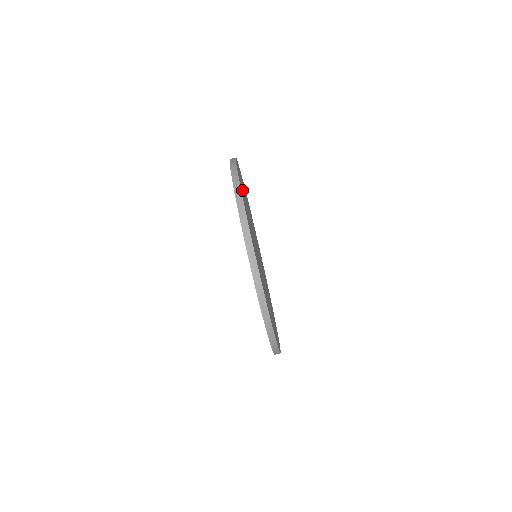
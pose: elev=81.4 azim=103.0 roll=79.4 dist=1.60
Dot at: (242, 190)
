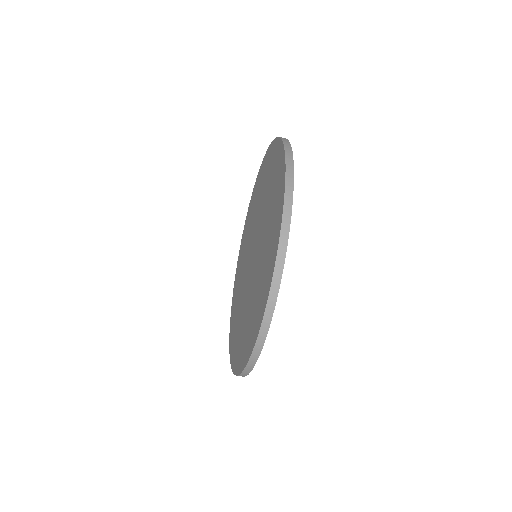
Dot at: occluded
